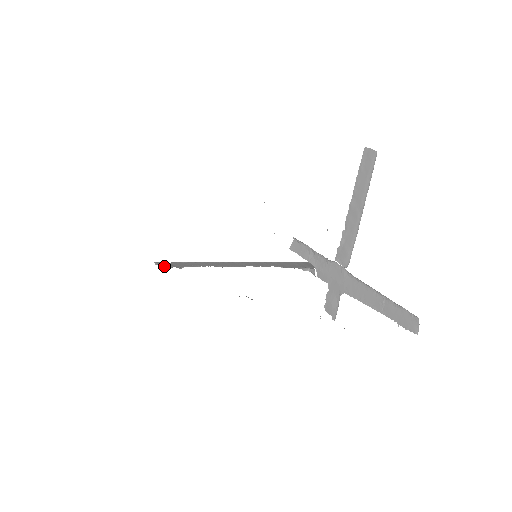
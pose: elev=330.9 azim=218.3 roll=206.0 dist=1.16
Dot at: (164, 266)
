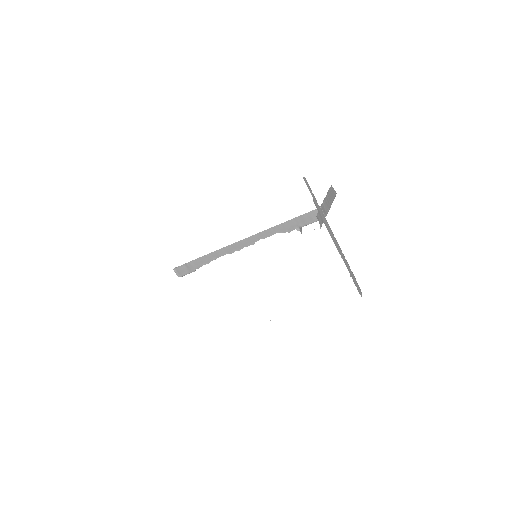
Dot at: (179, 275)
